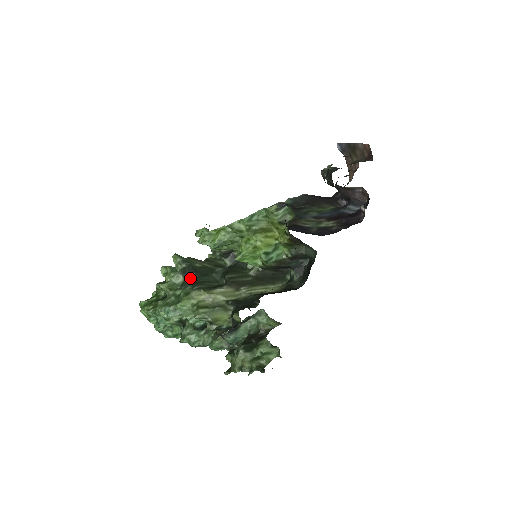
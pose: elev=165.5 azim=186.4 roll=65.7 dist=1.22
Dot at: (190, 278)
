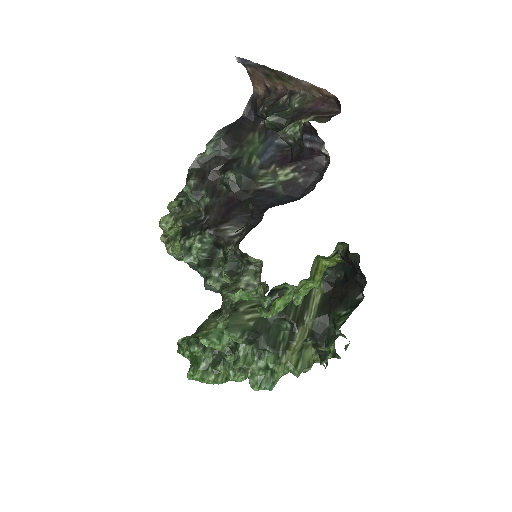
Dot at: (261, 344)
